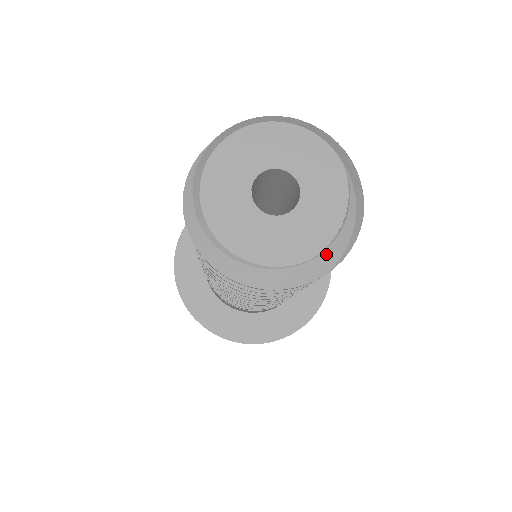
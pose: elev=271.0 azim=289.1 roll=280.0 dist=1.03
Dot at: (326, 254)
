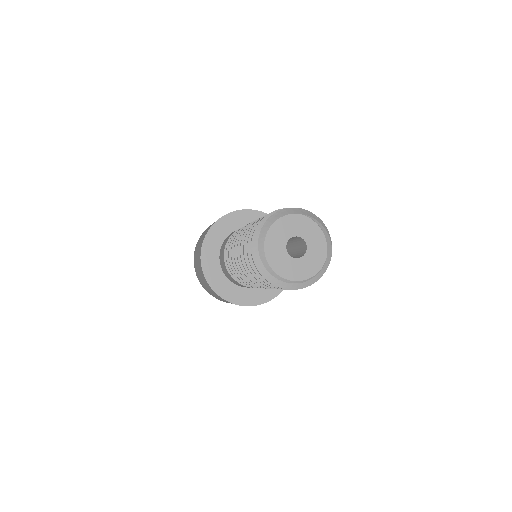
Dot at: (327, 248)
